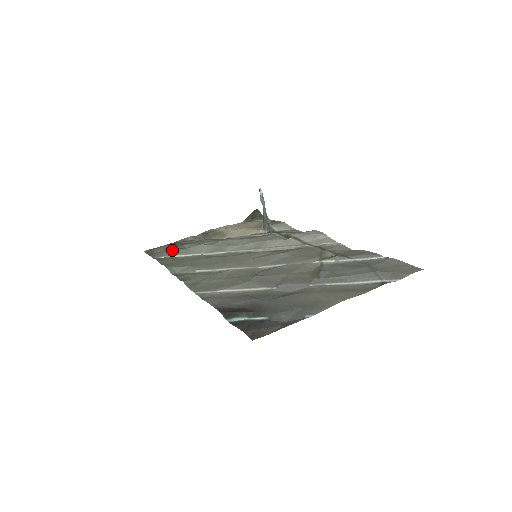
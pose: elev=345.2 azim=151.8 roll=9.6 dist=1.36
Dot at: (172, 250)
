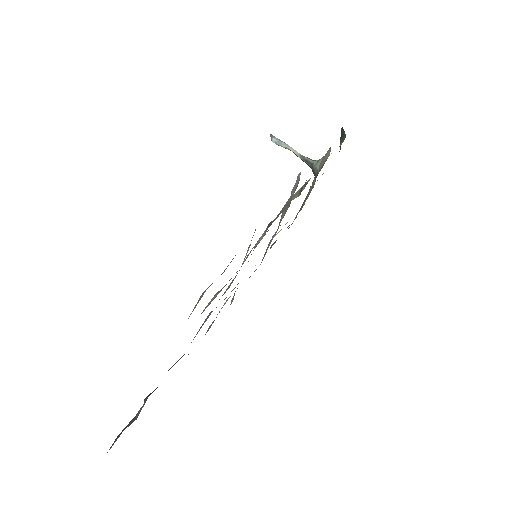
Dot at: occluded
